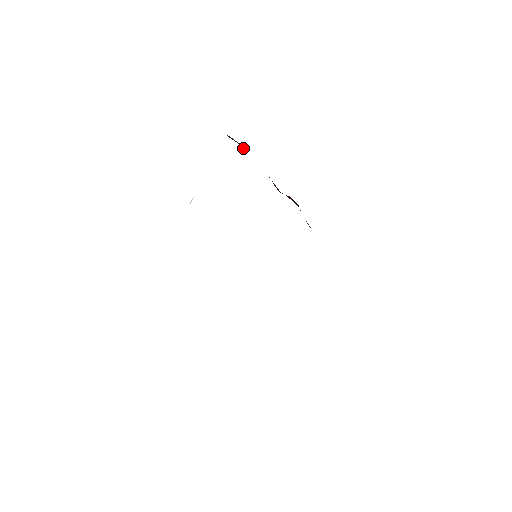
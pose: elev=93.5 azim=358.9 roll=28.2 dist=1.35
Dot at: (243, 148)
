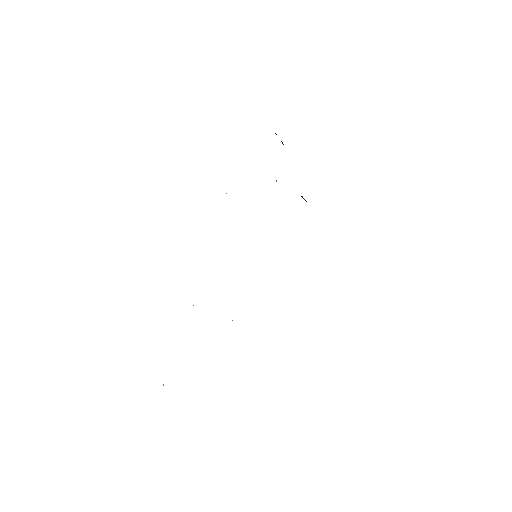
Dot at: occluded
